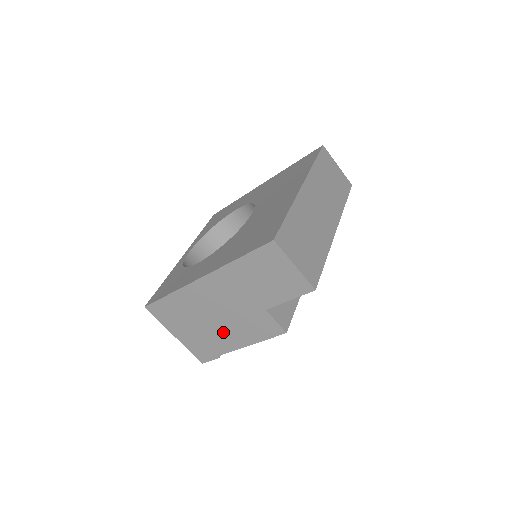
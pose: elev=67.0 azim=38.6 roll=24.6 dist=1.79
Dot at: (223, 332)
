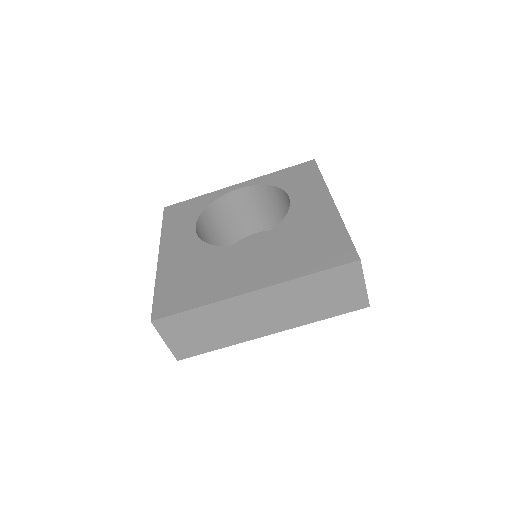
Dot at: occluded
